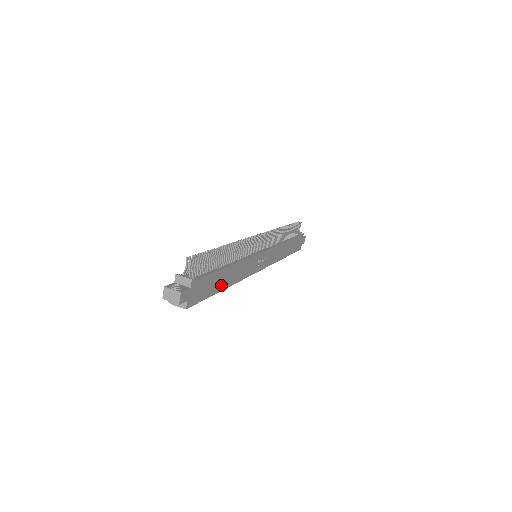
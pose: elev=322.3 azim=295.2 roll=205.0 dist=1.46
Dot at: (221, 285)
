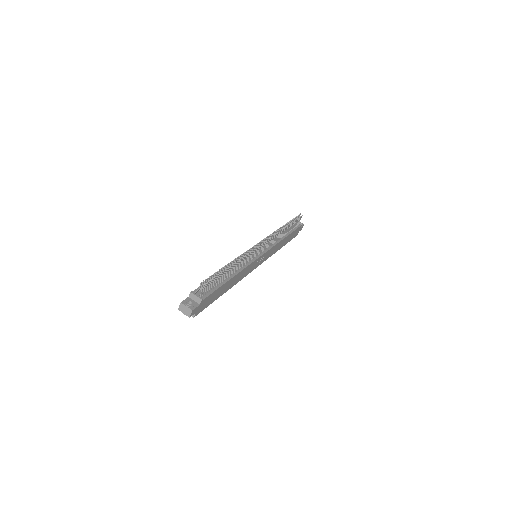
Dot at: (223, 291)
